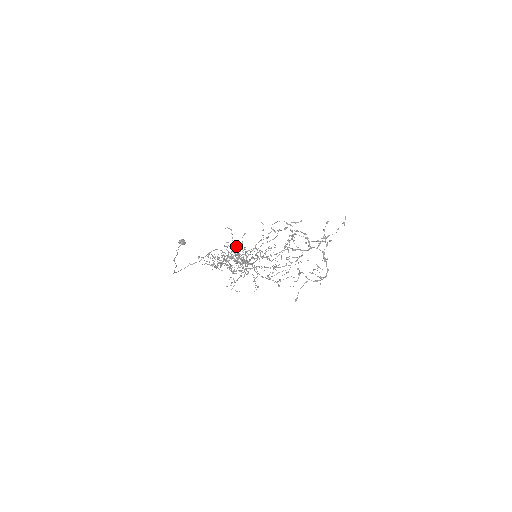
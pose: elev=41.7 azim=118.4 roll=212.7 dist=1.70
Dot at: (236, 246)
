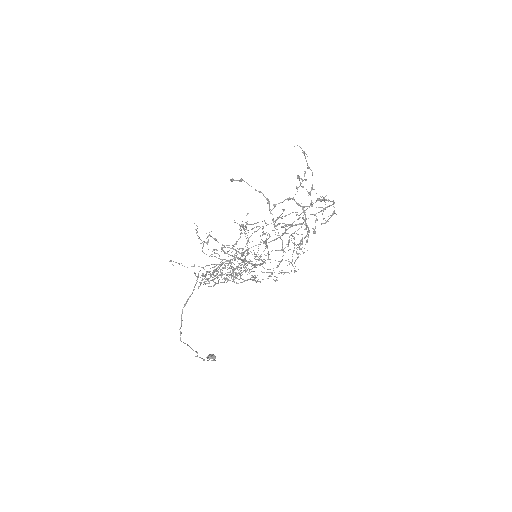
Dot at: occluded
